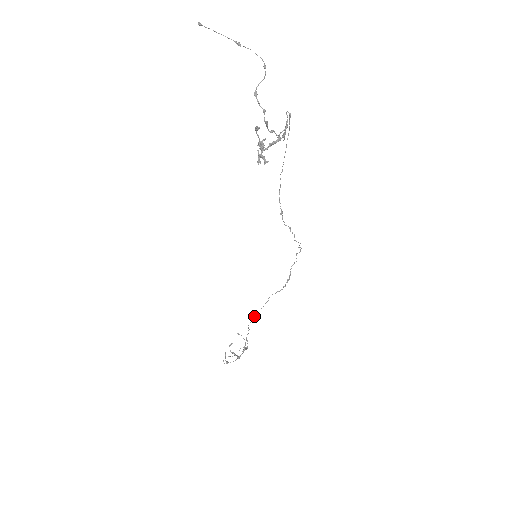
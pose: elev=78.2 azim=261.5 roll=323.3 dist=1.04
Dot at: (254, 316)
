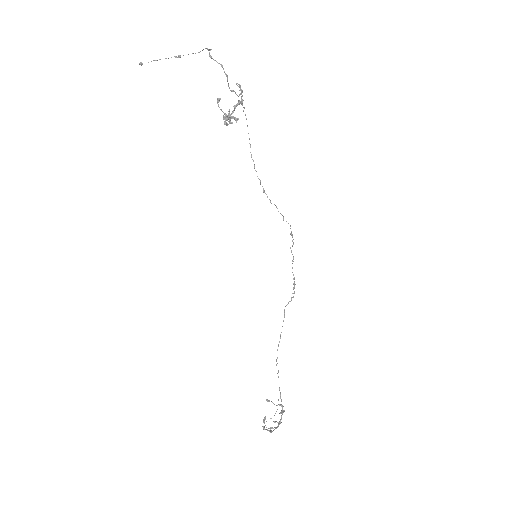
Dot at: (278, 344)
